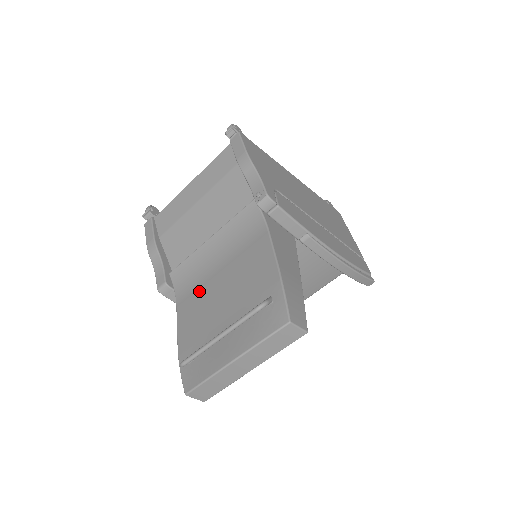
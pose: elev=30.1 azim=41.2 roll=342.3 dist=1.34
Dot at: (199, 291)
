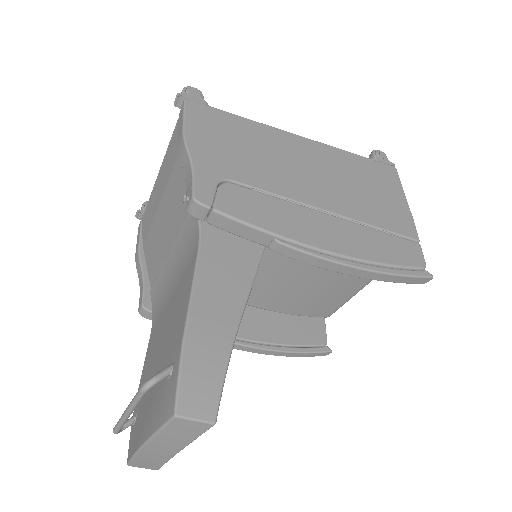
Dot at: (158, 323)
